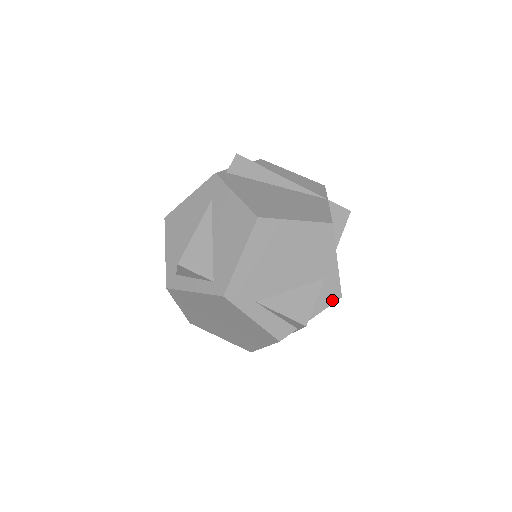
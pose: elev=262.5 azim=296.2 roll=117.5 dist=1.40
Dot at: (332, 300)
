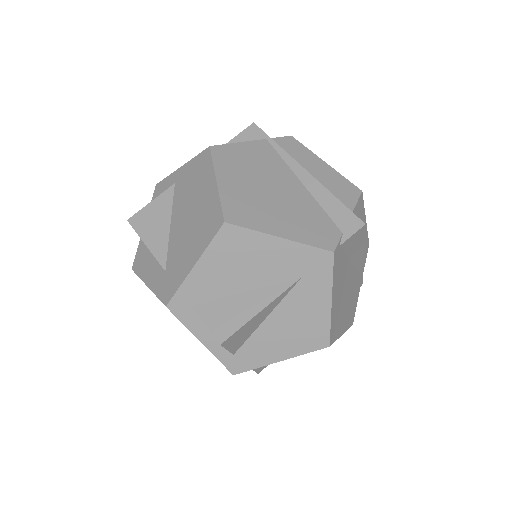
Dot at: occluded
